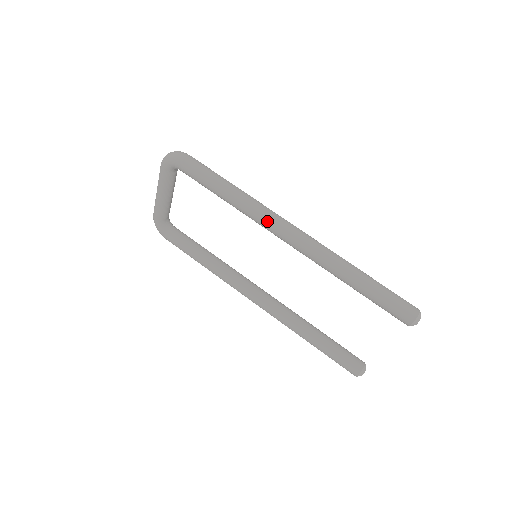
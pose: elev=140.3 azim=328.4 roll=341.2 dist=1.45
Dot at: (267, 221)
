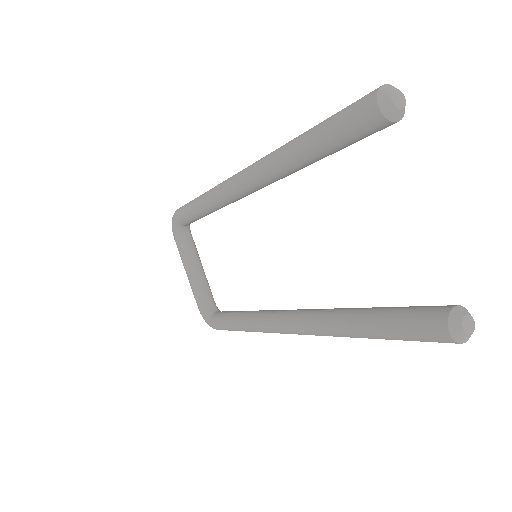
Dot at: (222, 186)
